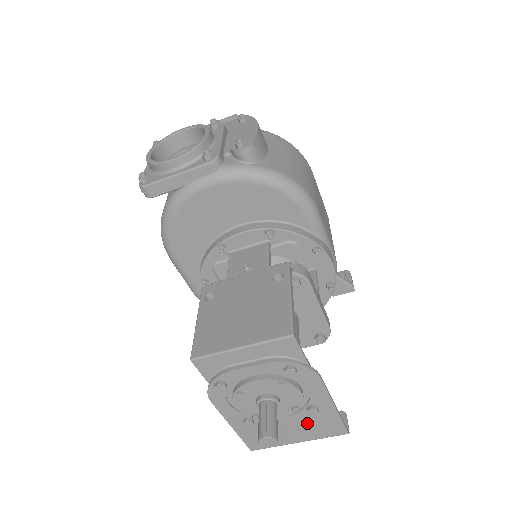
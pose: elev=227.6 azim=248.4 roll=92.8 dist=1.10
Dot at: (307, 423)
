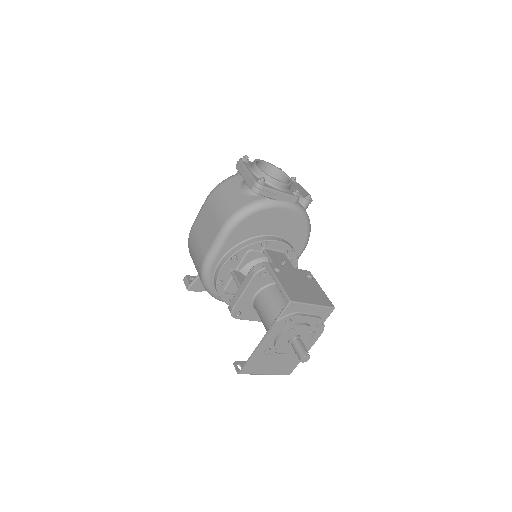
Dot at: (285, 362)
